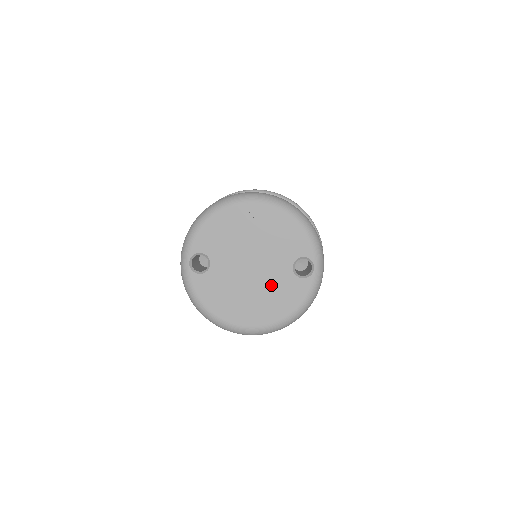
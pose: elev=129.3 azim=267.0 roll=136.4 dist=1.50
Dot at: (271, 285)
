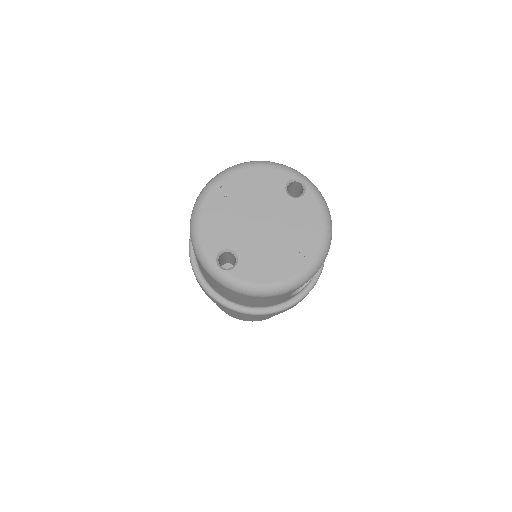
Dot at: (289, 221)
